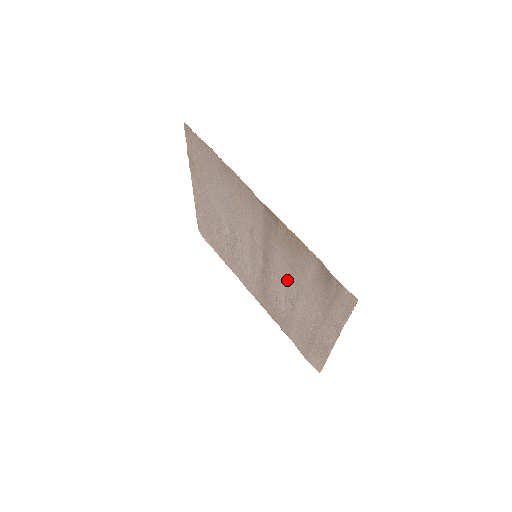
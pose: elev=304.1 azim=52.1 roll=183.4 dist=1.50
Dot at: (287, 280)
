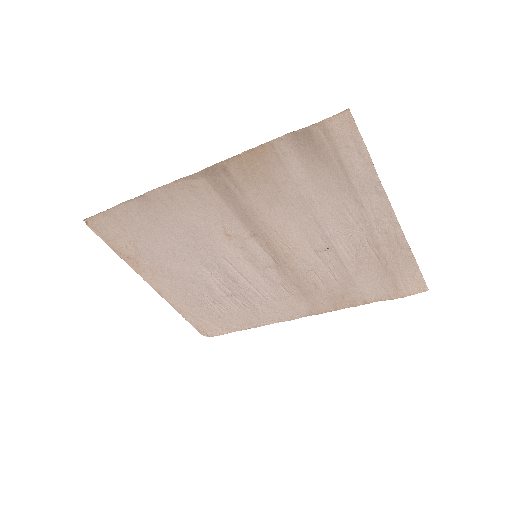
Dot at: (297, 226)
